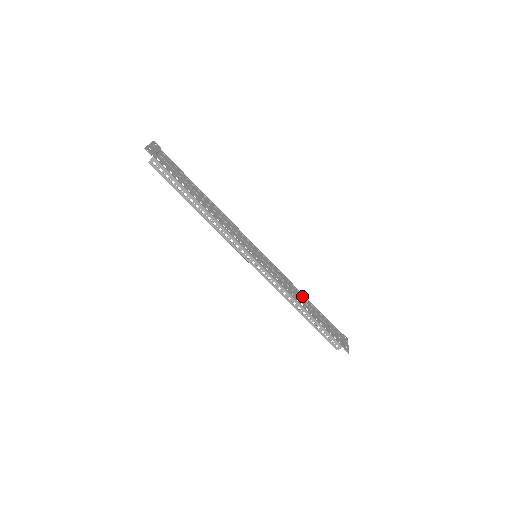
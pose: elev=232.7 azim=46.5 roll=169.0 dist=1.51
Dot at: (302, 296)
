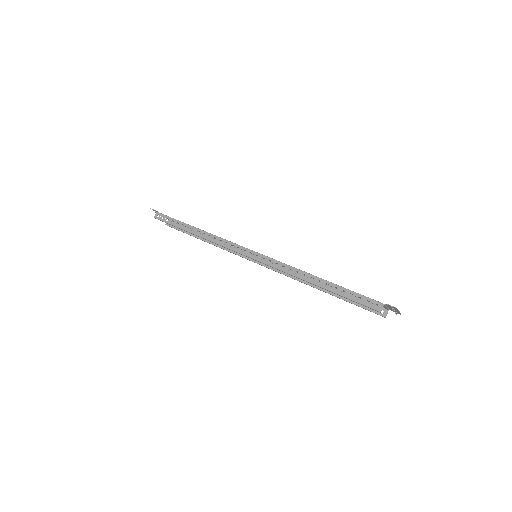
Dot at: occluded
